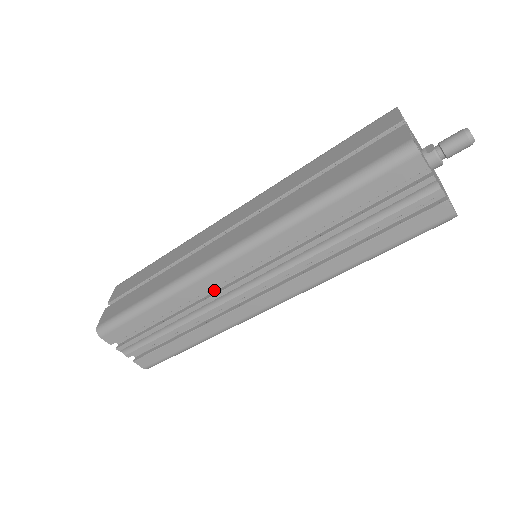
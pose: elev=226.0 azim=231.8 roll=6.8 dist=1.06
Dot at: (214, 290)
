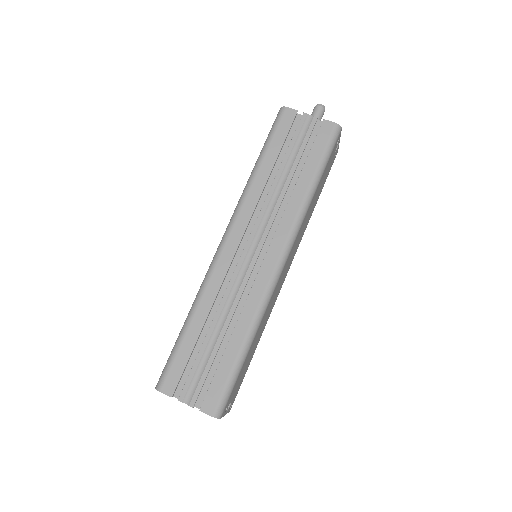
Dot at: (231, 279)
